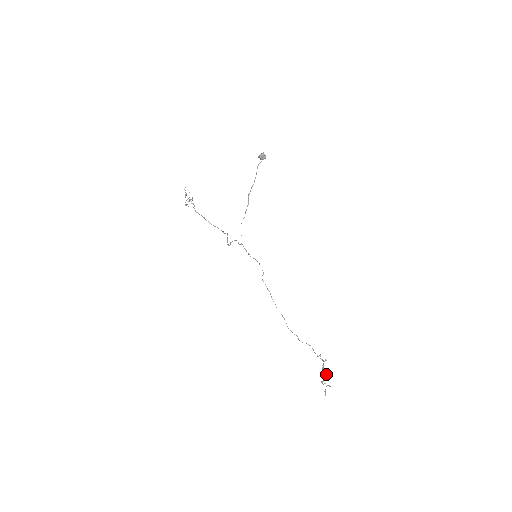
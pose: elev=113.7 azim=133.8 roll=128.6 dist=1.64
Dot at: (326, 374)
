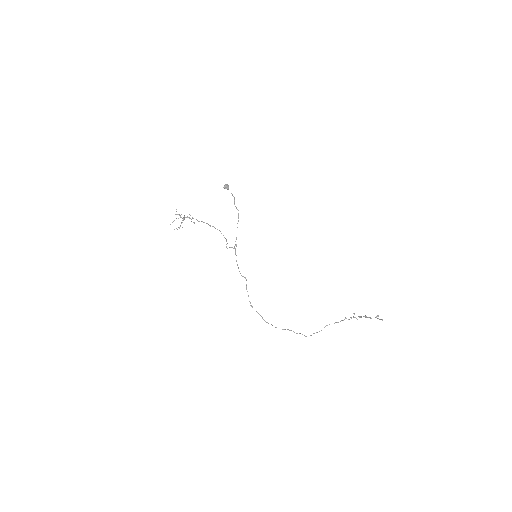
Dot at: (366, 316)
